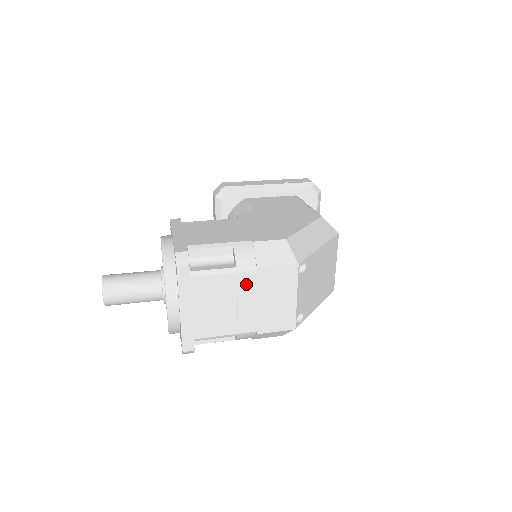
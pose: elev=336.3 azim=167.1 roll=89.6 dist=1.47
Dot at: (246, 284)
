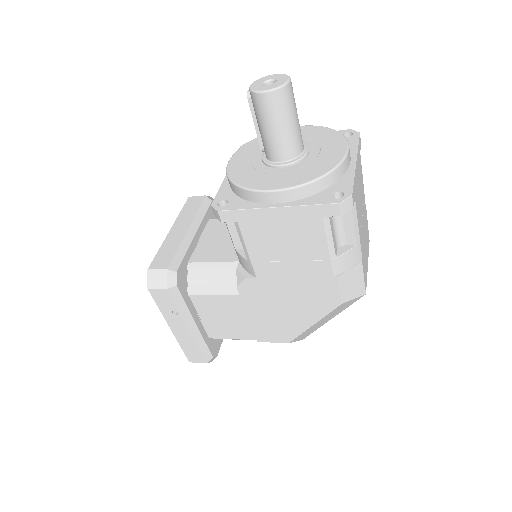
Dot at: (364, 210)
